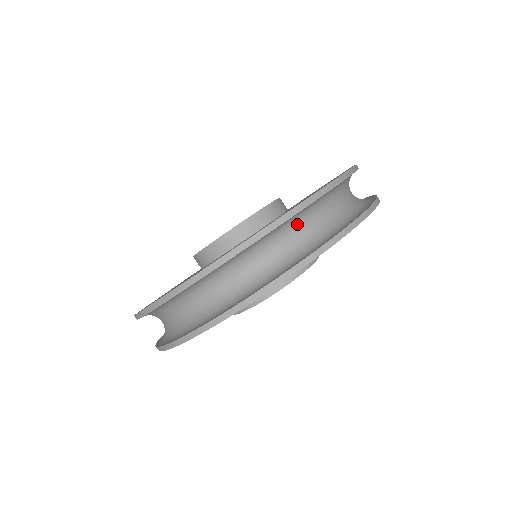
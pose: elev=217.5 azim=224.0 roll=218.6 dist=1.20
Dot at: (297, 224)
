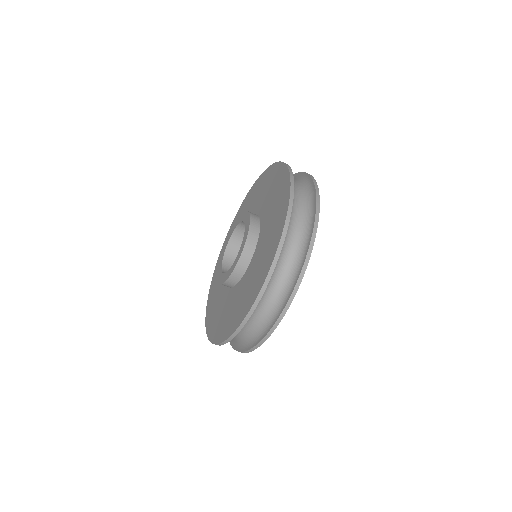
Dot at: (269, 284)
